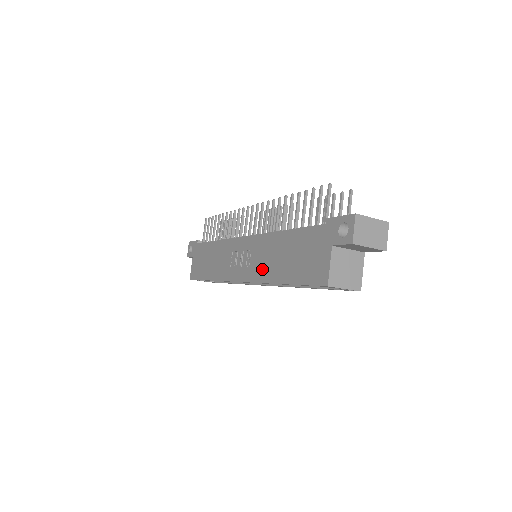
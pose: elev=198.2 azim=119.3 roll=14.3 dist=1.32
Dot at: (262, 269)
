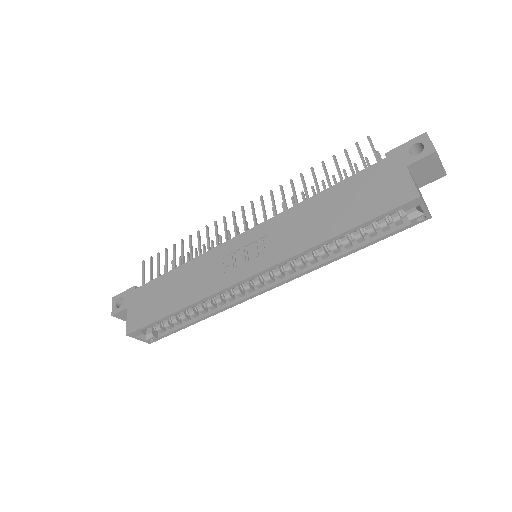
Dot at: (294, 241)
